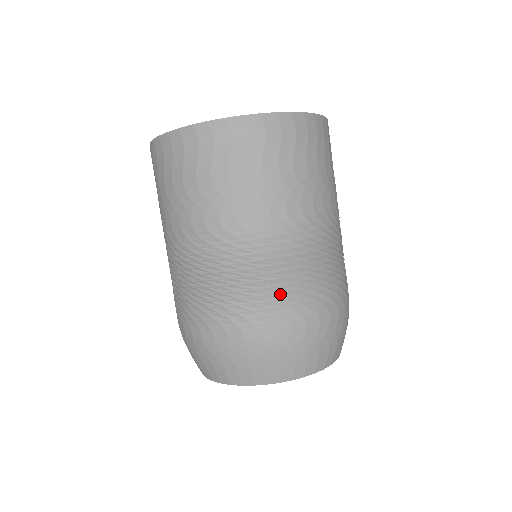
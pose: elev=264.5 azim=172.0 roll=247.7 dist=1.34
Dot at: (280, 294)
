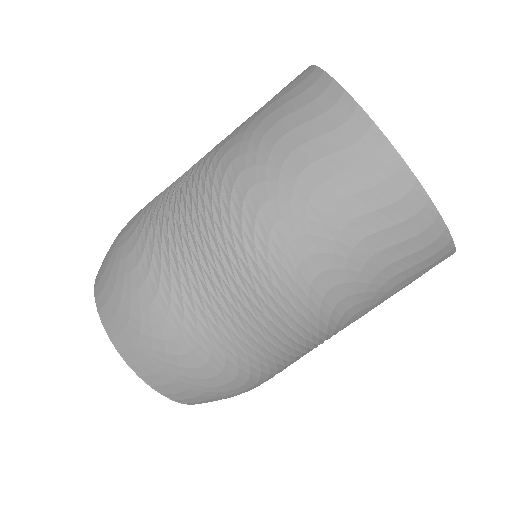
Dot at: (206, 303)
